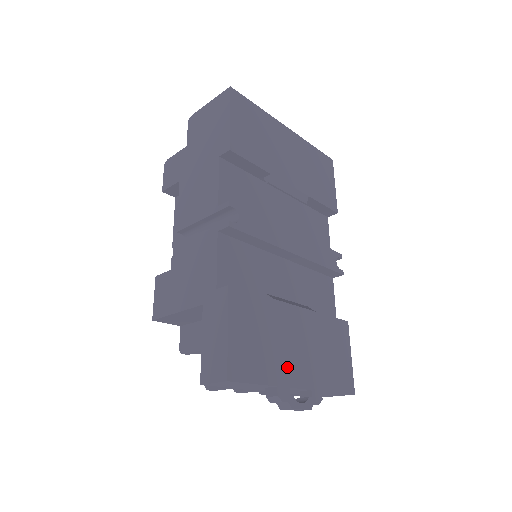
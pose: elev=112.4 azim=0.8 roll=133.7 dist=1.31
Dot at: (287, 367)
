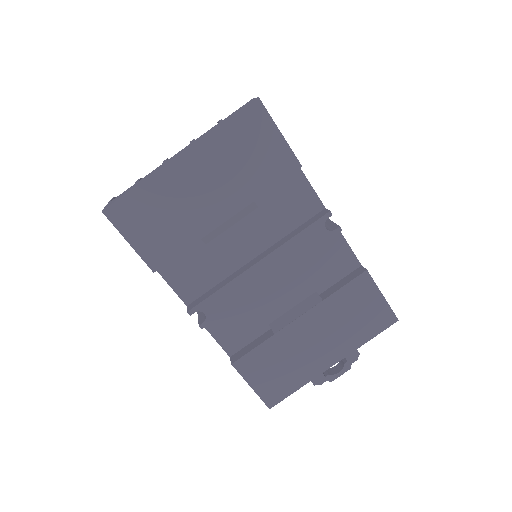
Dot at: (313, 364)
